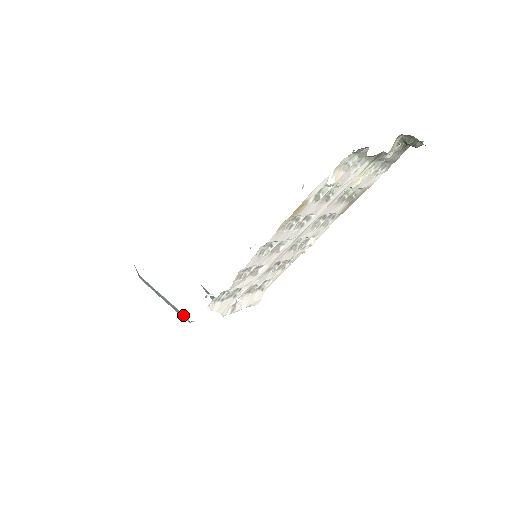
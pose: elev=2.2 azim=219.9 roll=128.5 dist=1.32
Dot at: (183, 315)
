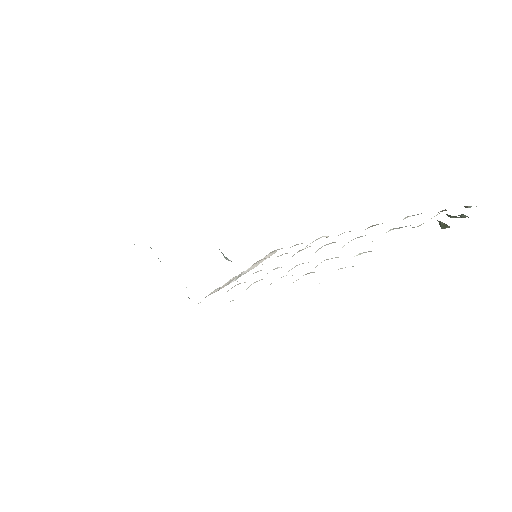
Dot at: occluded
